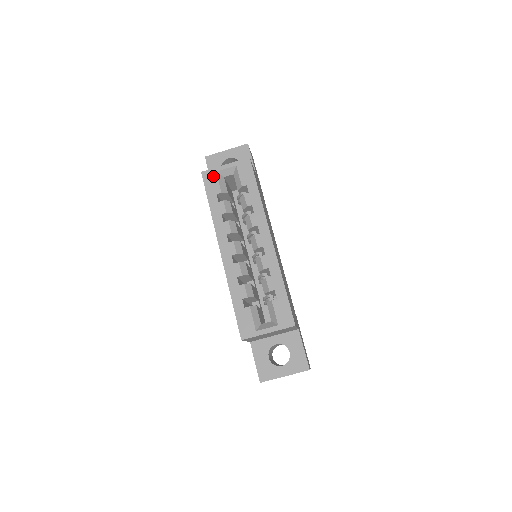
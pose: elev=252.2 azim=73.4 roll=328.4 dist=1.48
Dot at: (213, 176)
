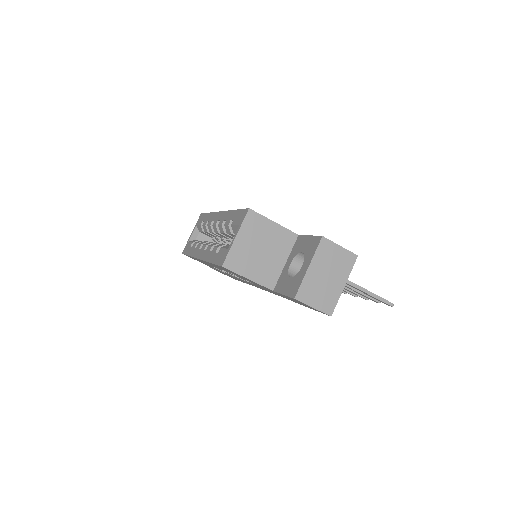
Dot at: (187, 245)
